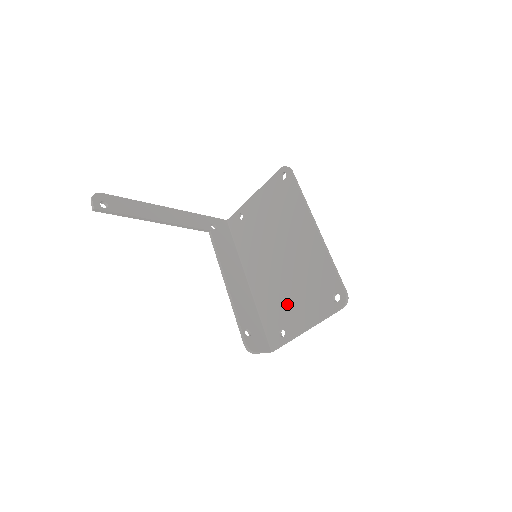
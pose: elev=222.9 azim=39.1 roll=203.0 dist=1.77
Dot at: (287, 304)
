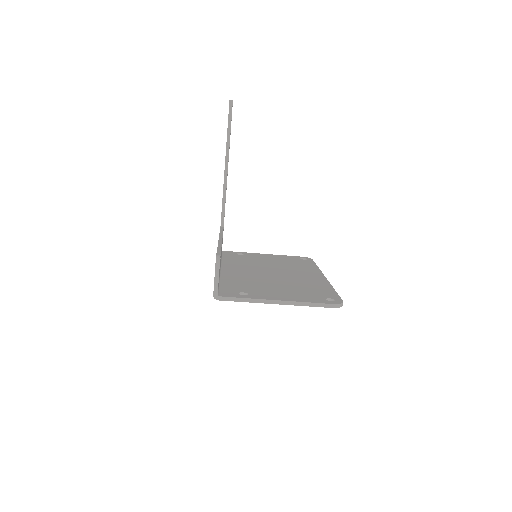
Dot at: (264, 287)
